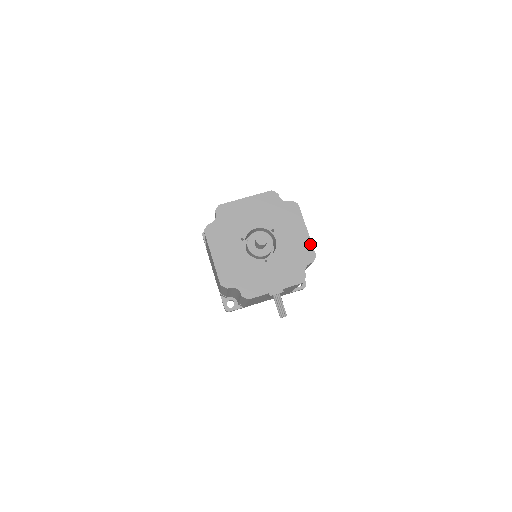
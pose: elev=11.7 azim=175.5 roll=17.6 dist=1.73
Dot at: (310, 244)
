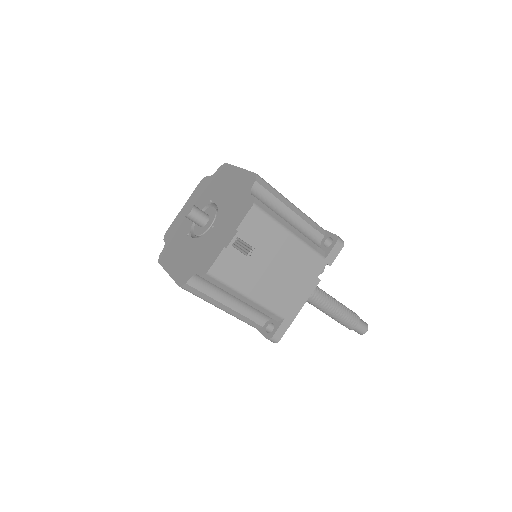
Dot at: (247, 173)
